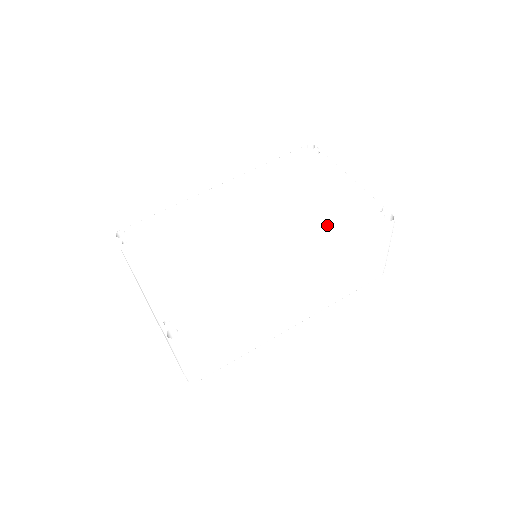
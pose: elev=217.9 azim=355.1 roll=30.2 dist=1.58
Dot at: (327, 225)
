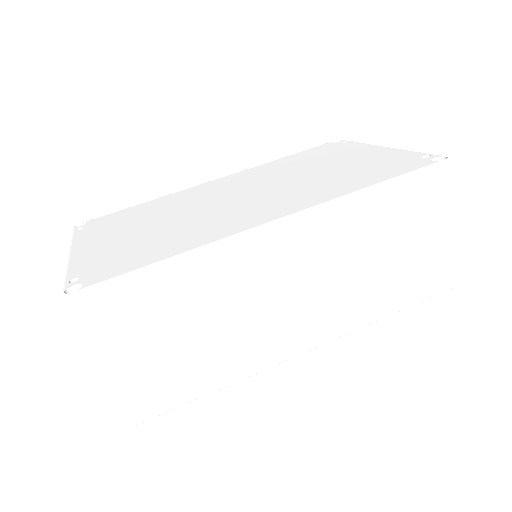
Dot at: (344, 178)
